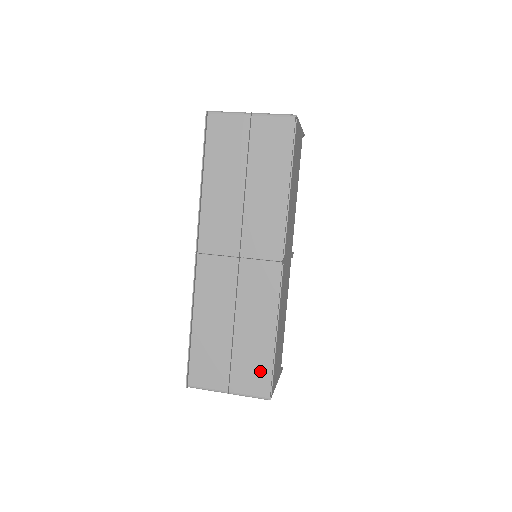
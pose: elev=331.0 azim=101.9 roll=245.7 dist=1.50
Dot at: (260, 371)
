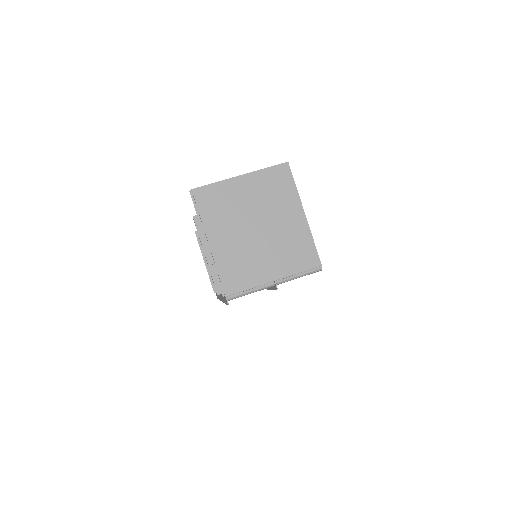
Dot at: occluded
